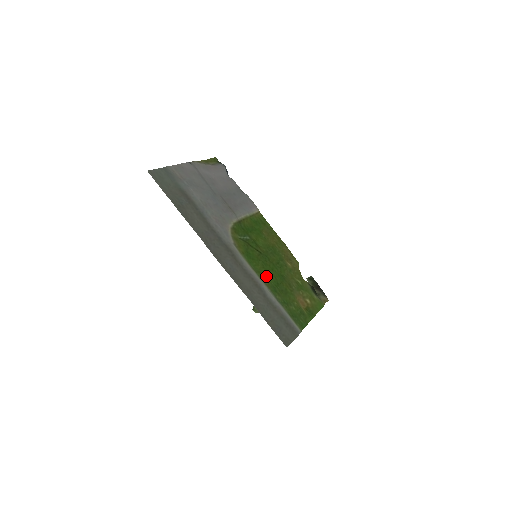
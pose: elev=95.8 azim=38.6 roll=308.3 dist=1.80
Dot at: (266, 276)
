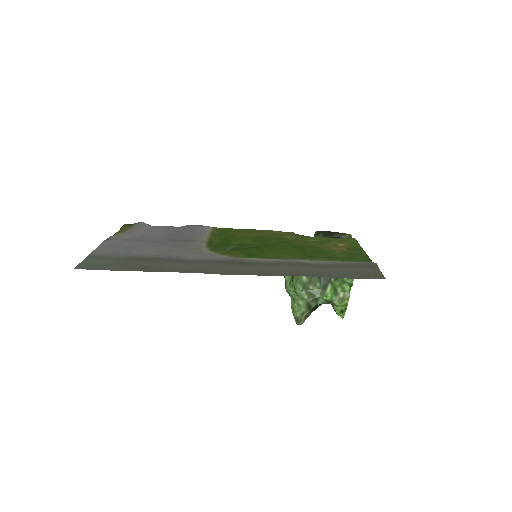
Dot at: (287, 255)
